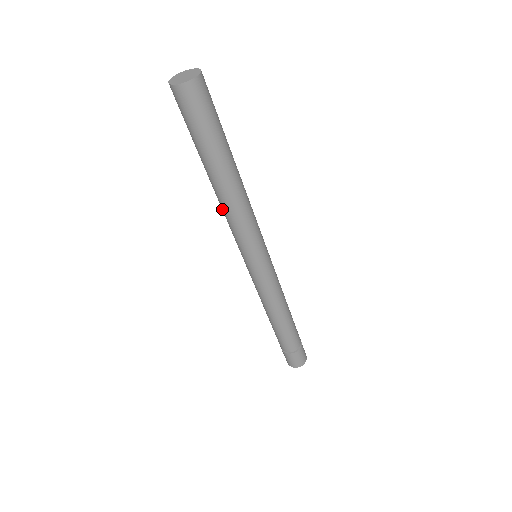
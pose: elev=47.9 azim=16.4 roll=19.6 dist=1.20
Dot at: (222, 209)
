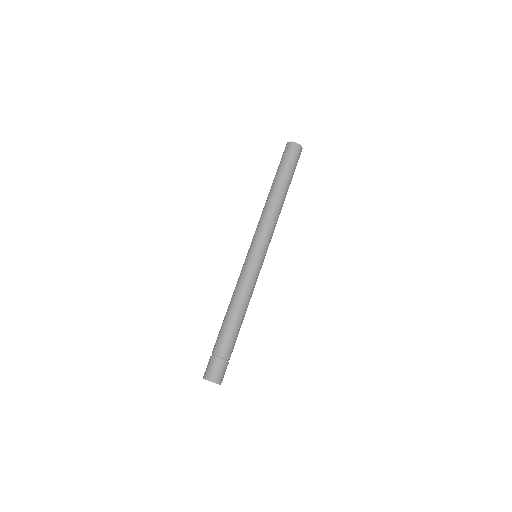
Dot at: occluded
